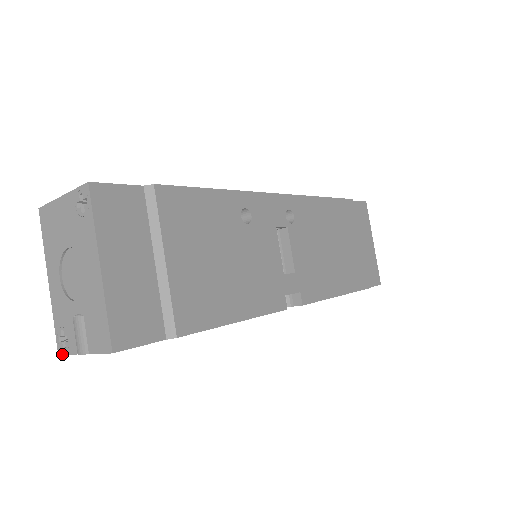
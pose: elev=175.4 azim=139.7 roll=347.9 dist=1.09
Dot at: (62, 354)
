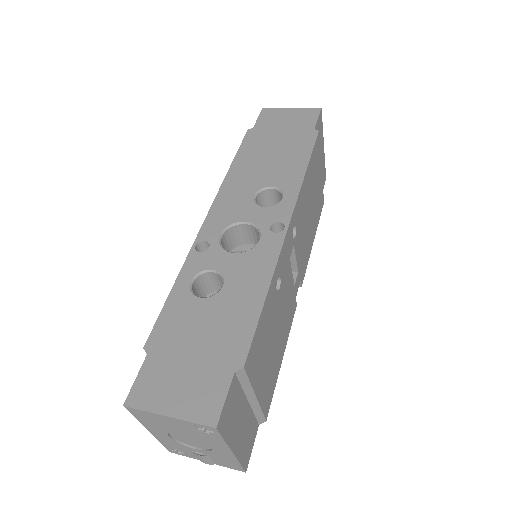
Dot at: occluded
